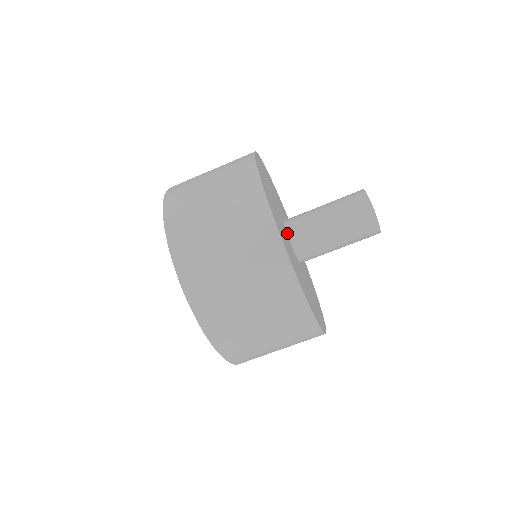
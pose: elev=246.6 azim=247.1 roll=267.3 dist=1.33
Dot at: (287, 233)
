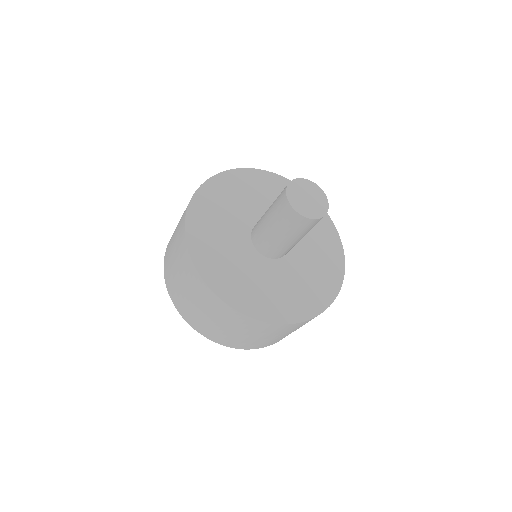
Dot at: (265, 257)
